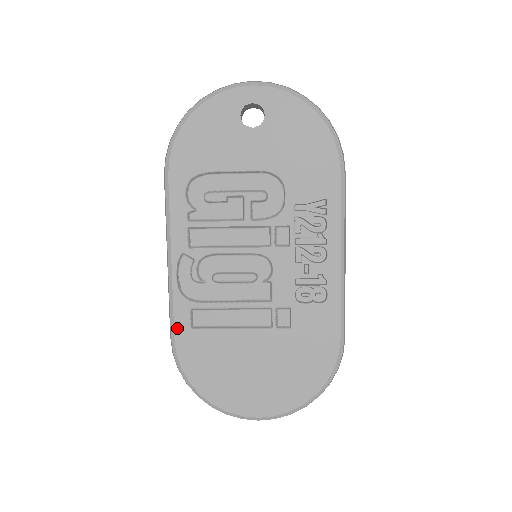
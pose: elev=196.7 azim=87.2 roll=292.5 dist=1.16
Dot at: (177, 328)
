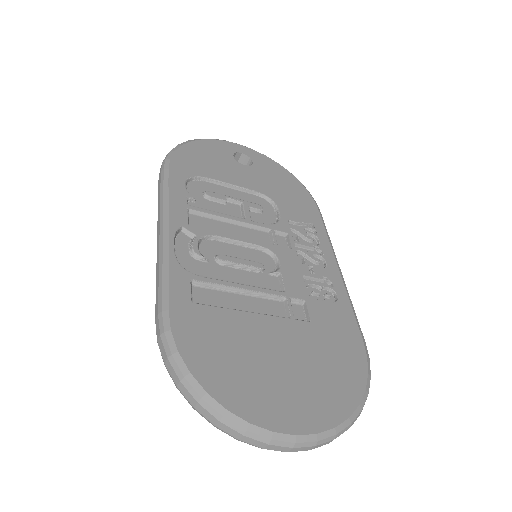
Dot at: (173, 298)
